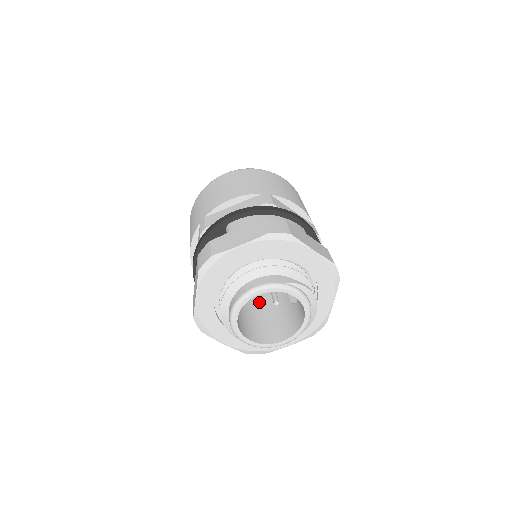
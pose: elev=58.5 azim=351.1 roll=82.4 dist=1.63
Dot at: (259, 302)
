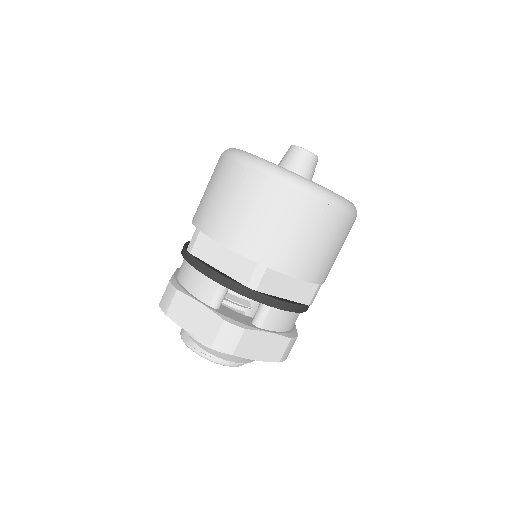
Dot at: occluded
